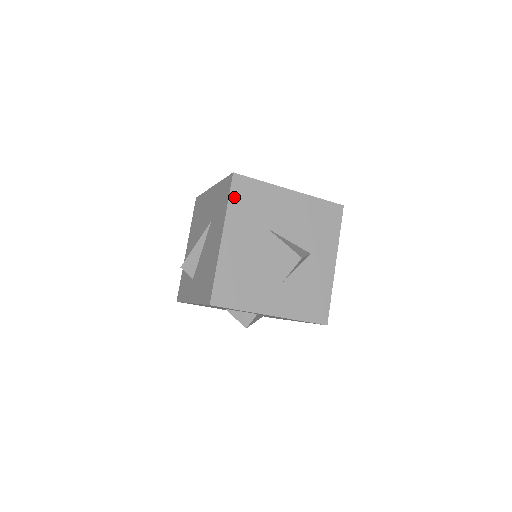
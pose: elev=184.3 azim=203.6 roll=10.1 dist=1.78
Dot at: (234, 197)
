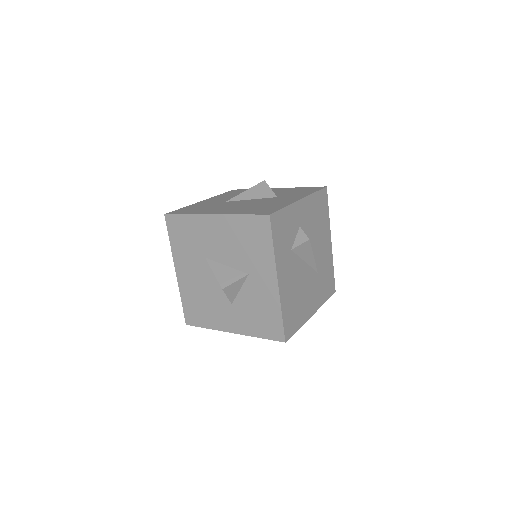
Dot at: (172, 236)
